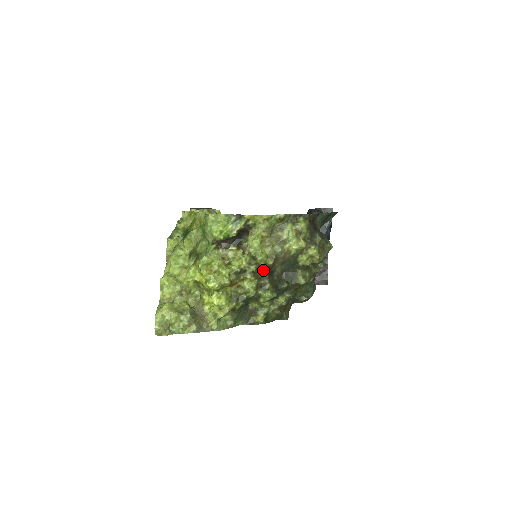
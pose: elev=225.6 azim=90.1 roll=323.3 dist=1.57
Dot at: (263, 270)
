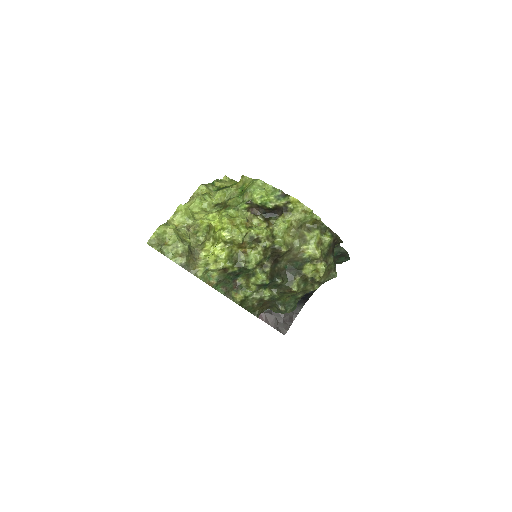
Dot at: (273, 253)
